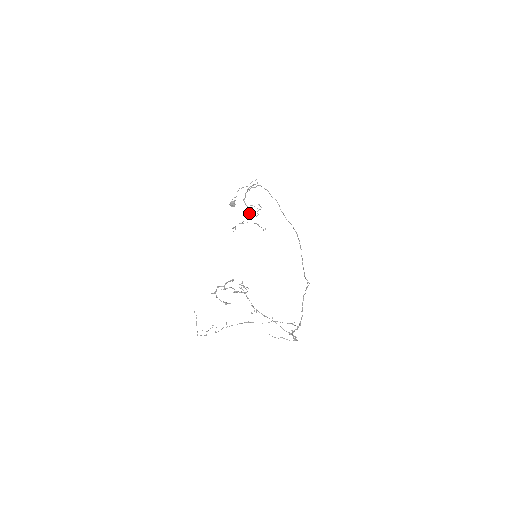
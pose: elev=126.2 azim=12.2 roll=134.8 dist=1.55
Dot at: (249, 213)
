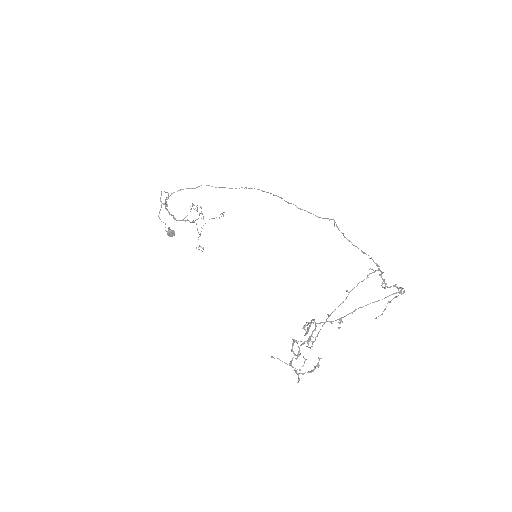
Dot at: (194, 222)
